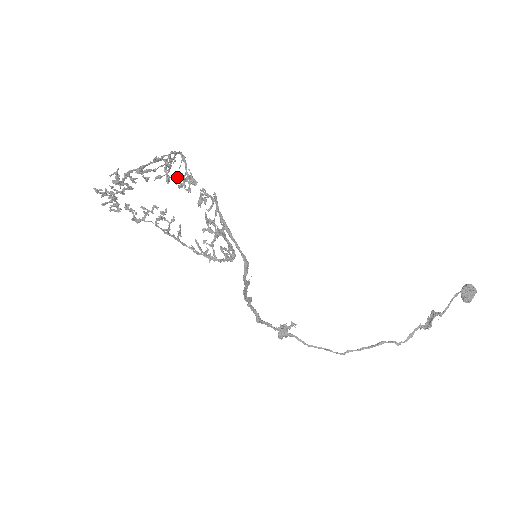
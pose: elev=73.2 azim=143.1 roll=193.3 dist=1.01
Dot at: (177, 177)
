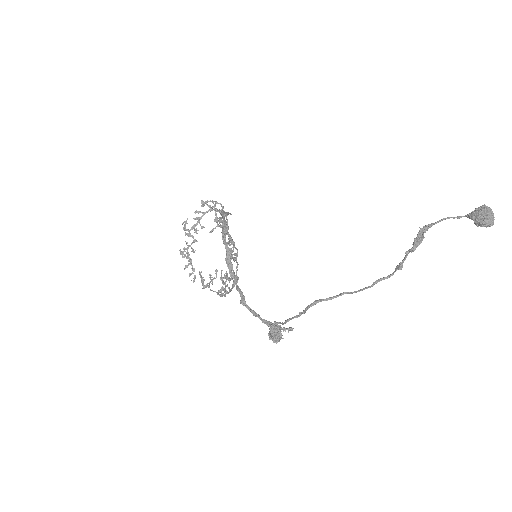
Dot at: occluded
